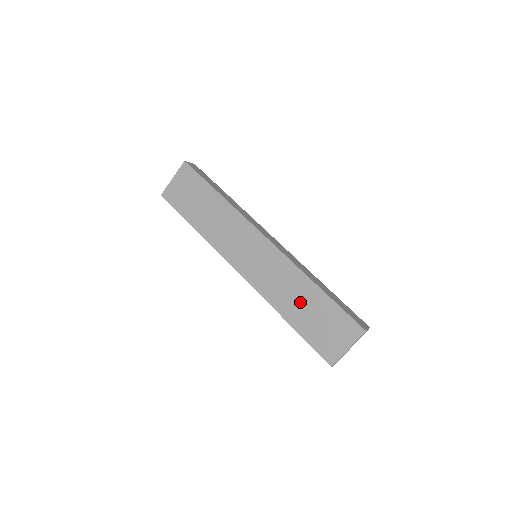
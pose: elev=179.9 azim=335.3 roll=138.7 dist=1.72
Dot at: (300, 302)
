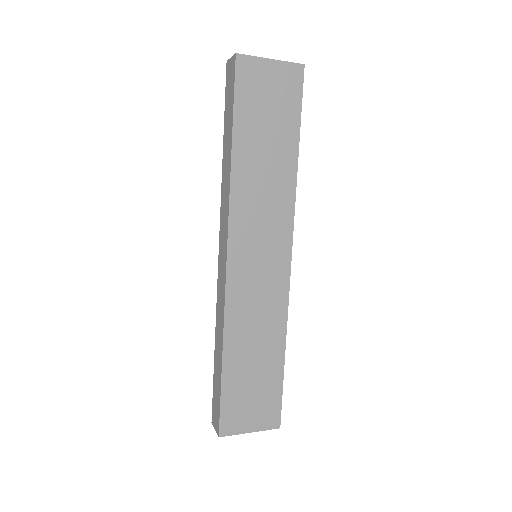
Dot at: (255, 351)
